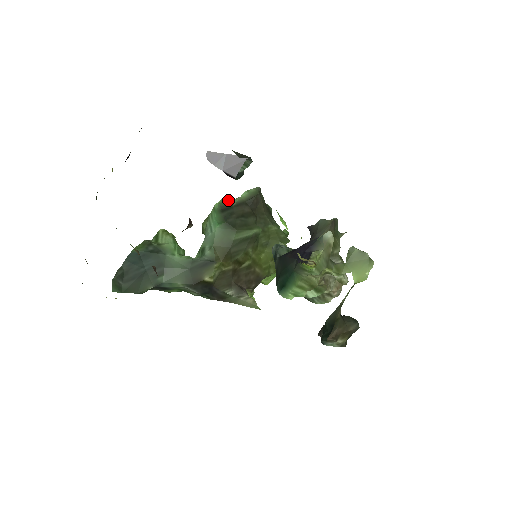
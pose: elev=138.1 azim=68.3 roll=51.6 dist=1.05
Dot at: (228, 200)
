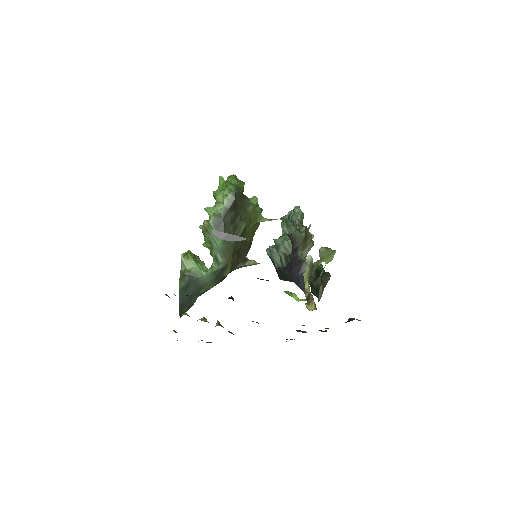
Dot at: (217, 214)
